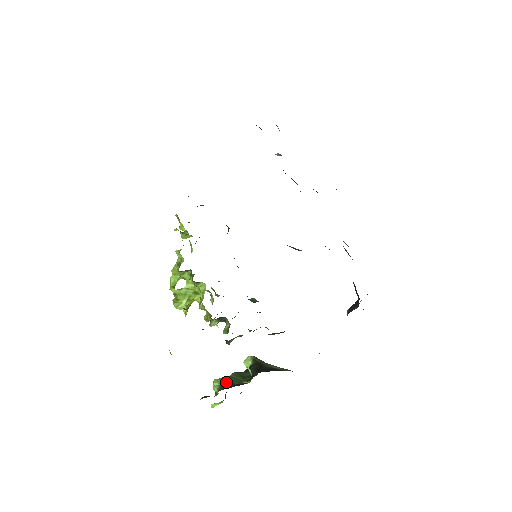
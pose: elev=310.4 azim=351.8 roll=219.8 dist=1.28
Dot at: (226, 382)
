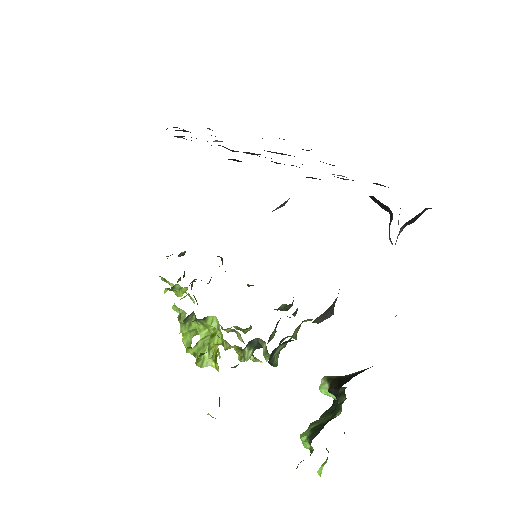
Dot at: (313, 428)
